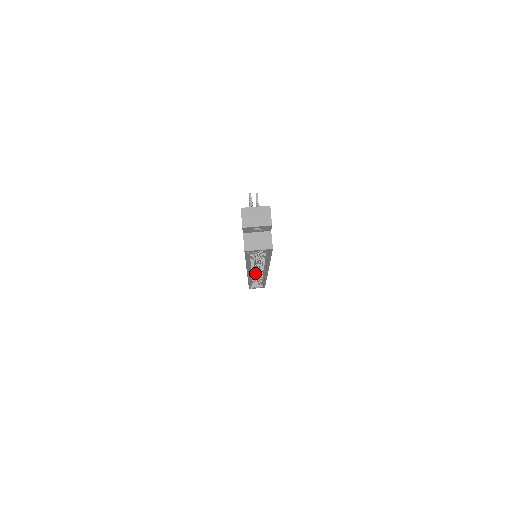
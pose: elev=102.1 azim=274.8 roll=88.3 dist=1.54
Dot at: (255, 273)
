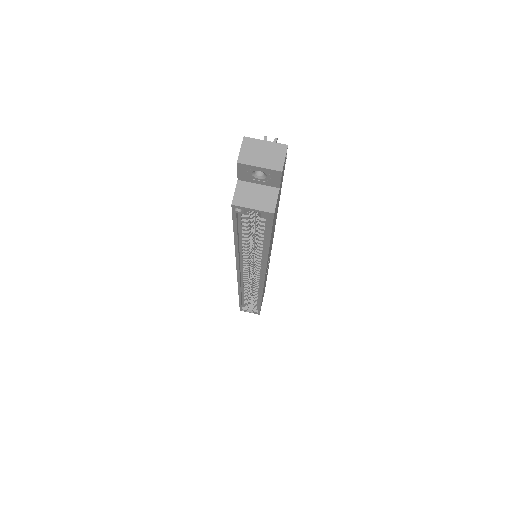
Dot at: (250, 282)
